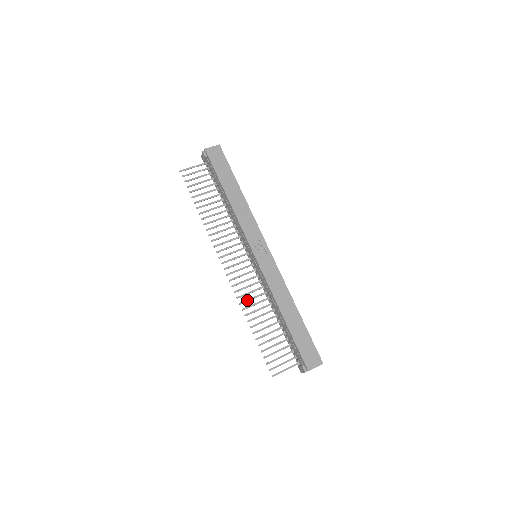
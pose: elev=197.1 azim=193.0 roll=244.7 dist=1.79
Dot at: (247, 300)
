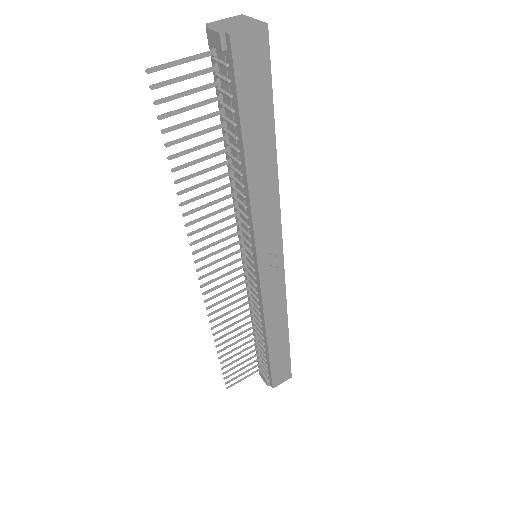
Dot at: (222, 316)
